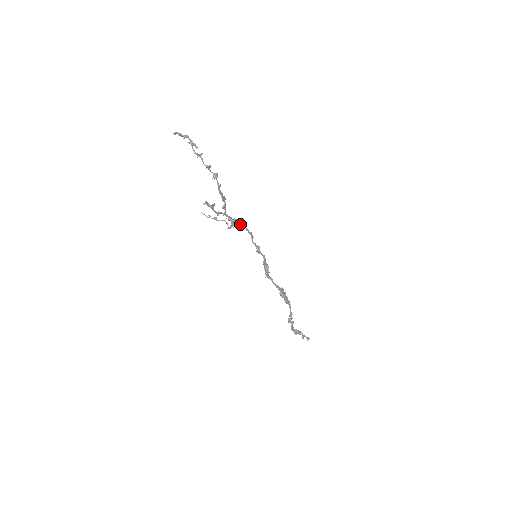
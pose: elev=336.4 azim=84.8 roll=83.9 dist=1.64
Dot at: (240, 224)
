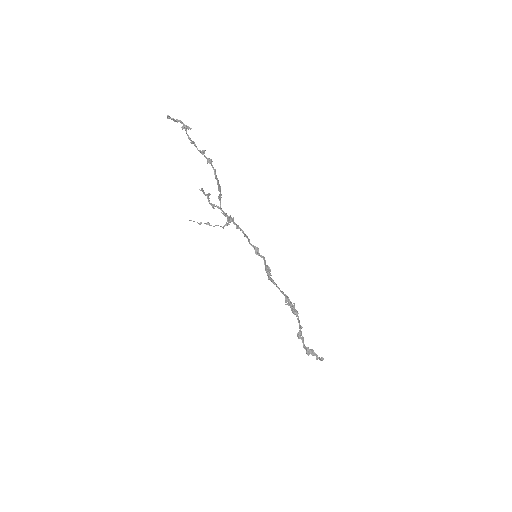
Dot at: (235, 224)
